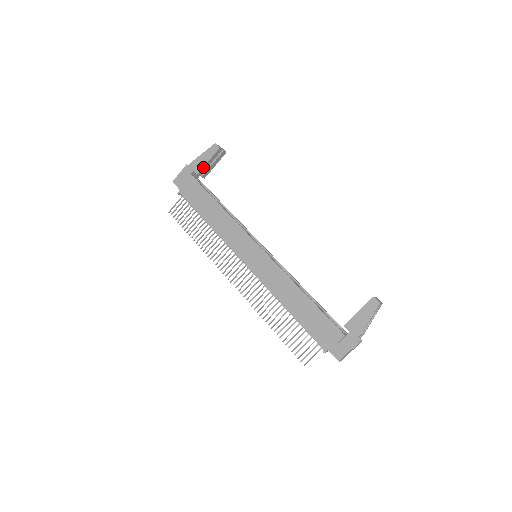
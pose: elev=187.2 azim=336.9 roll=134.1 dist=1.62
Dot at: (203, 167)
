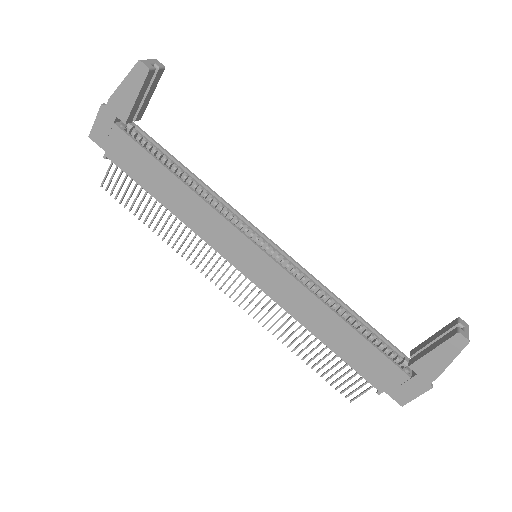
Dot at: (131, 109)
